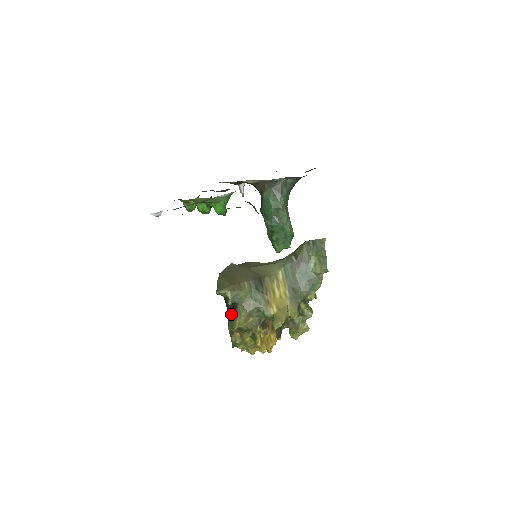
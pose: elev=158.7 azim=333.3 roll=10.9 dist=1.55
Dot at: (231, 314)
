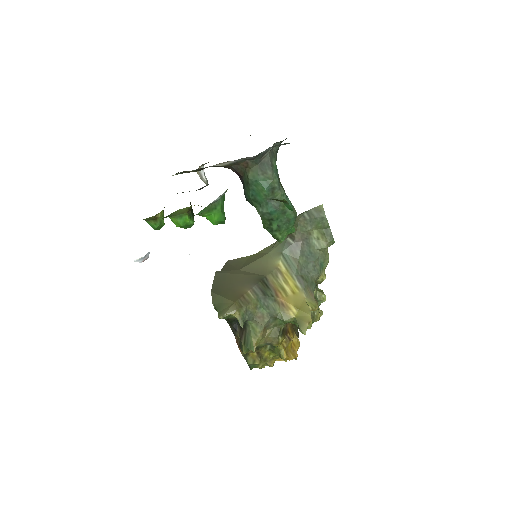
Dot at: (241, 335)
